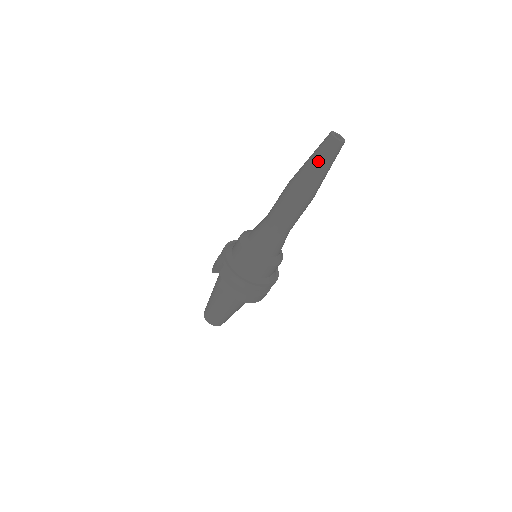
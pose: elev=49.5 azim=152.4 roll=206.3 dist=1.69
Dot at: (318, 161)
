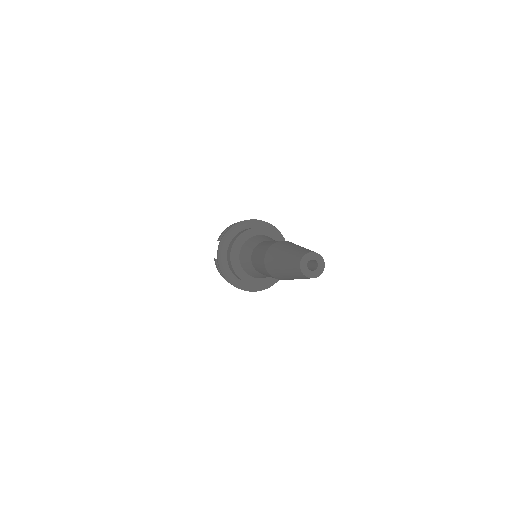
Dot at: (285, 269)
